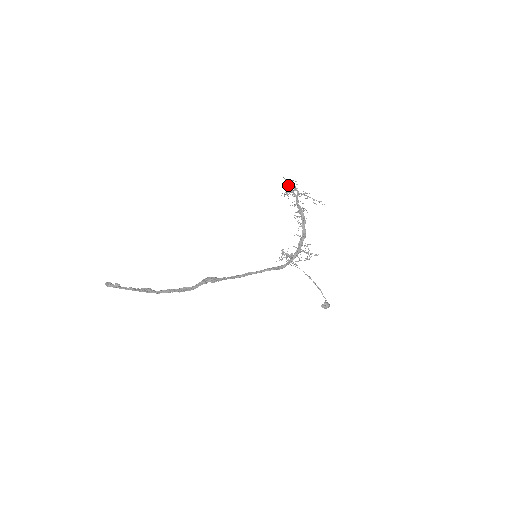
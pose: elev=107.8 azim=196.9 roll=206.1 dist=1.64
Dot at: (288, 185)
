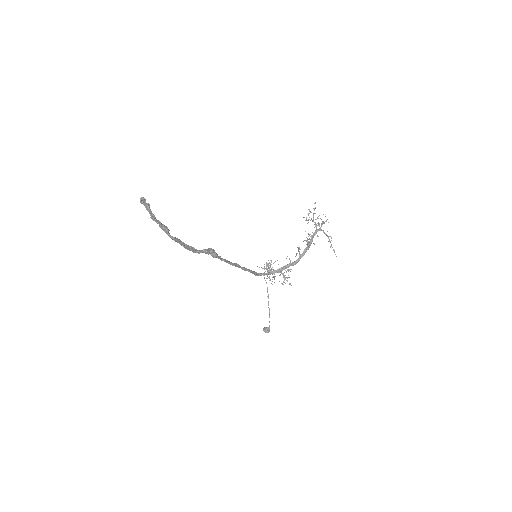
Dot at: occluded
